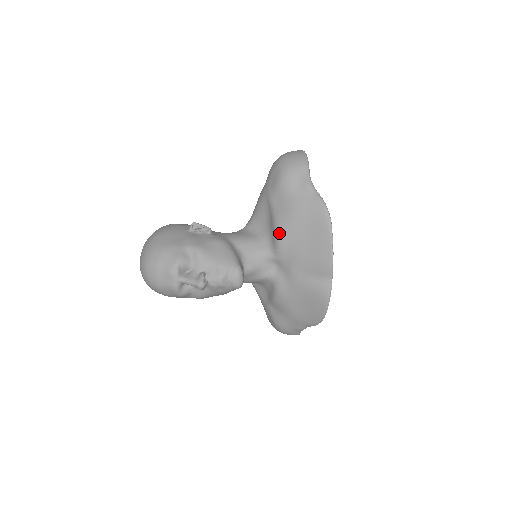
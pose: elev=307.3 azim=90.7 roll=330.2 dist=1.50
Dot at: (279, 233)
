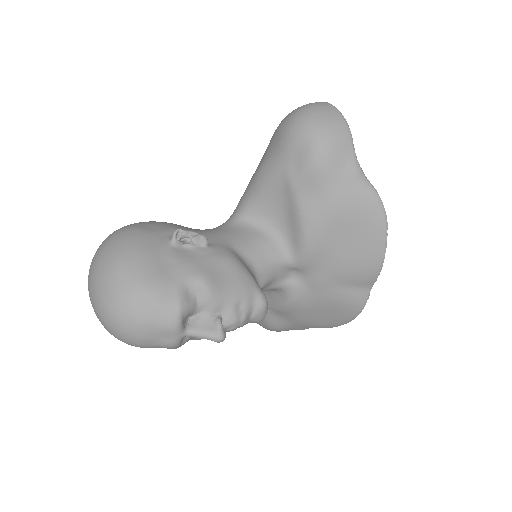
Dot at: (309, 236)
